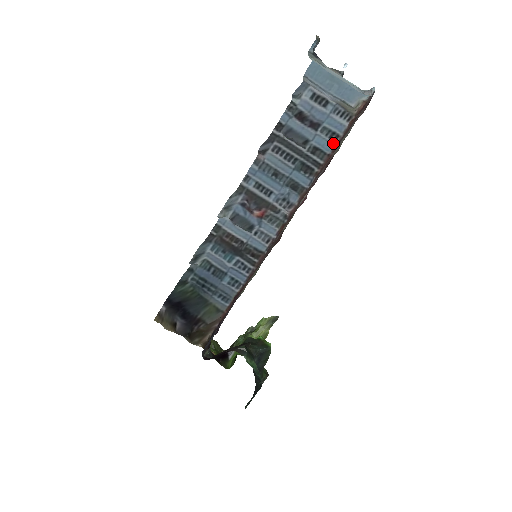
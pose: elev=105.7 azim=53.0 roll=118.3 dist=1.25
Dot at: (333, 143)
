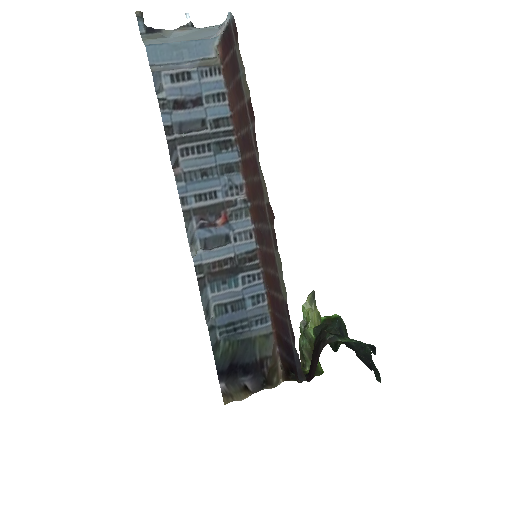
Dot at: (225, 103)
